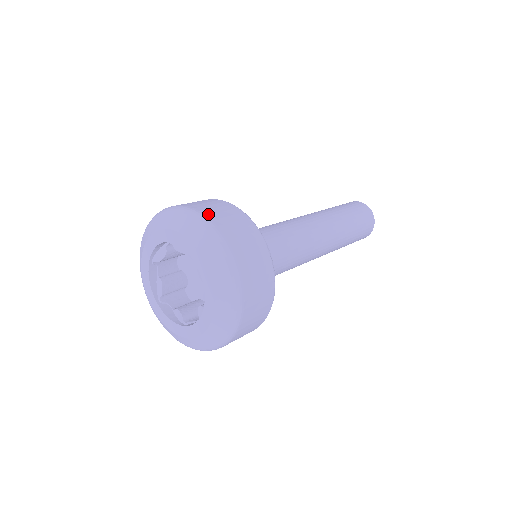
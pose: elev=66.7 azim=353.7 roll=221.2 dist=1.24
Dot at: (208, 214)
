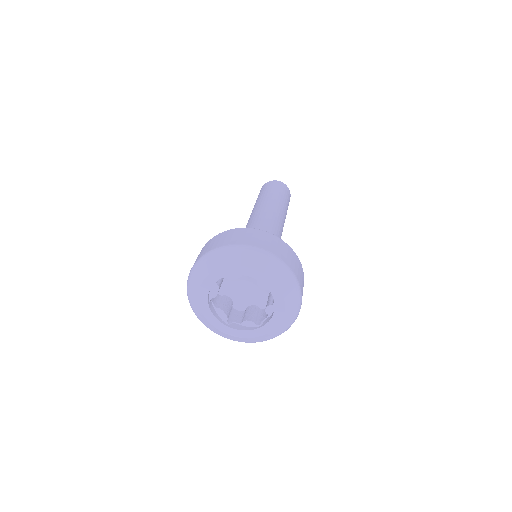
Dot at: (242, 242)
